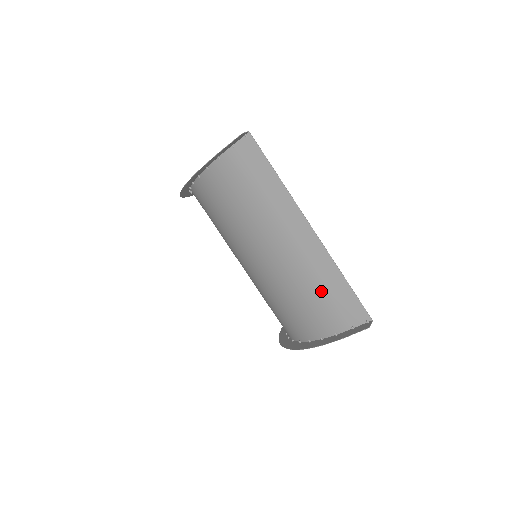
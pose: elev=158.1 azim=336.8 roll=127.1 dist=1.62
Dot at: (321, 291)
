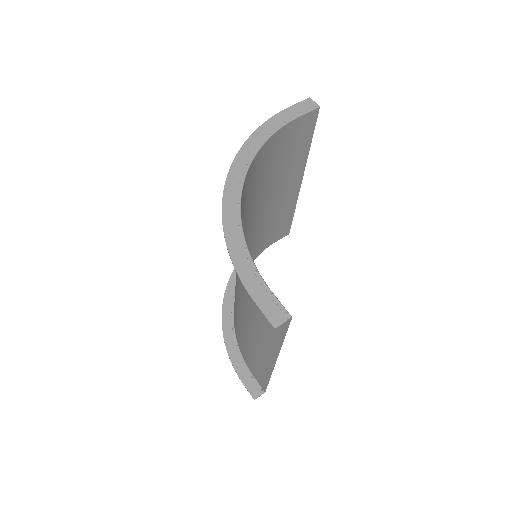
Dot at: (253, 357)
